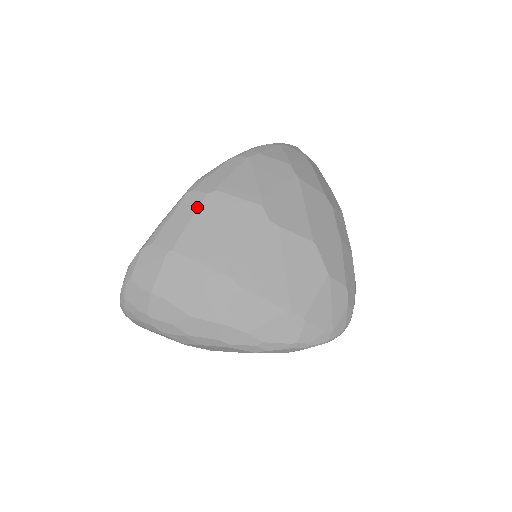
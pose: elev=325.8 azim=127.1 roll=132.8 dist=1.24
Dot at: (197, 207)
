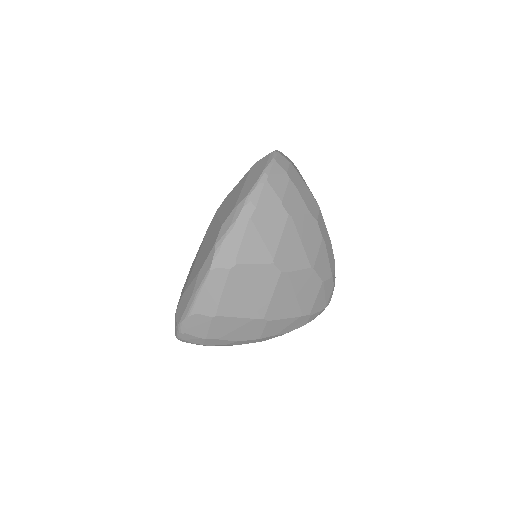
Dot at: (225, 282)
